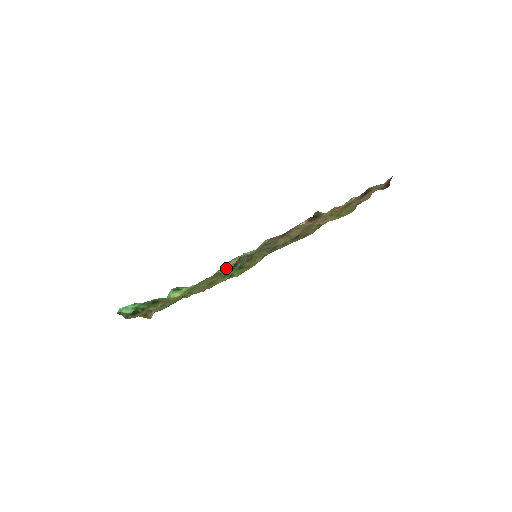
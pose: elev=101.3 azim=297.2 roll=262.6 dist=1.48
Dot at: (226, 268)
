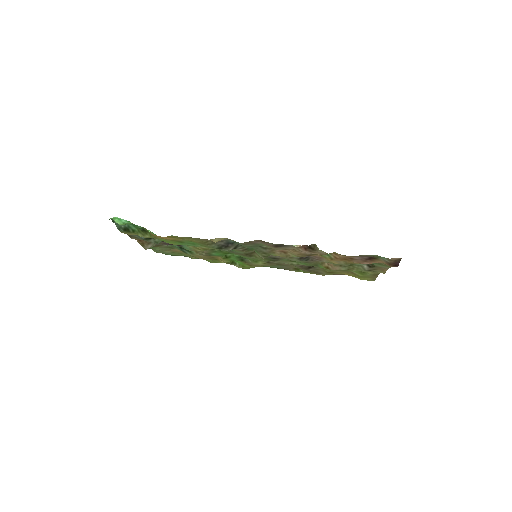
Dot at: (212, 240)
